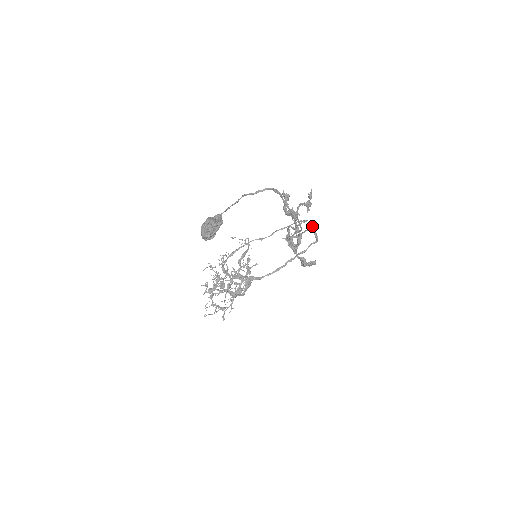
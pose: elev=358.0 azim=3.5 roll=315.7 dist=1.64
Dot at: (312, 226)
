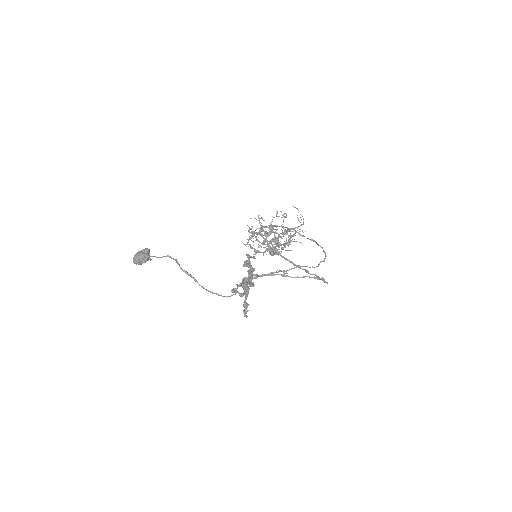
Dot at: (310, 277)
